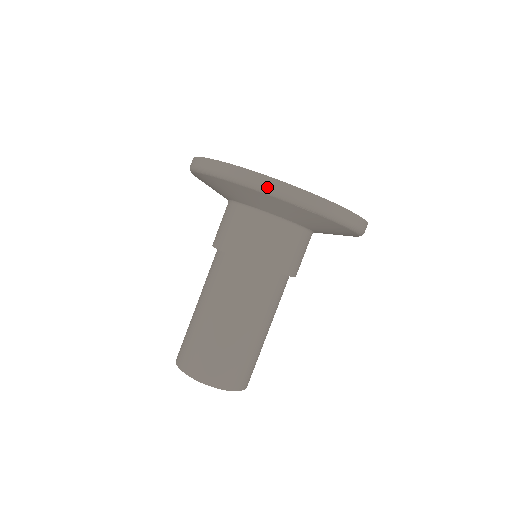
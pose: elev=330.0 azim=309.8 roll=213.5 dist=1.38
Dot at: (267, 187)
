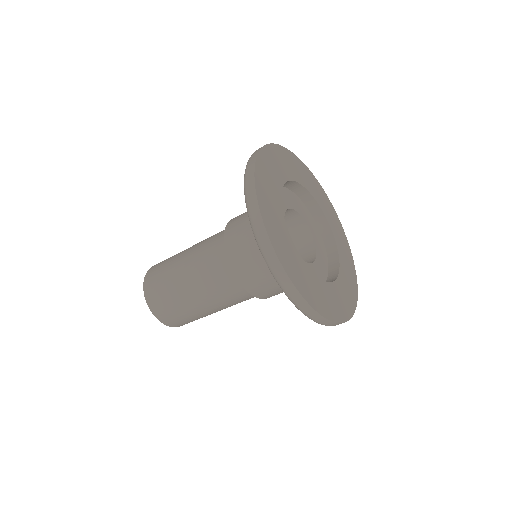
Dot at: (251, 212)
